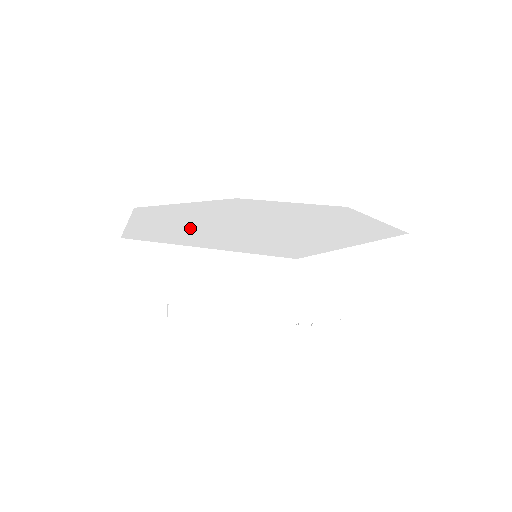
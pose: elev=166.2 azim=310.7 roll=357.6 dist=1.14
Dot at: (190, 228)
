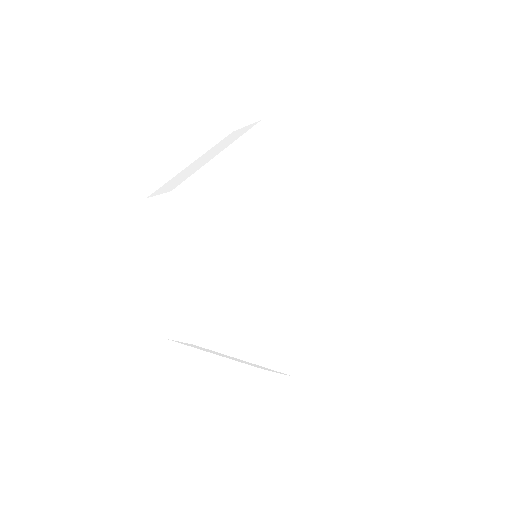
Dot at: (235, 298)
